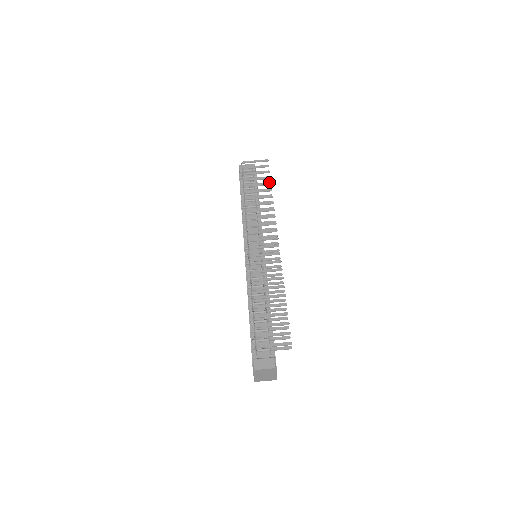
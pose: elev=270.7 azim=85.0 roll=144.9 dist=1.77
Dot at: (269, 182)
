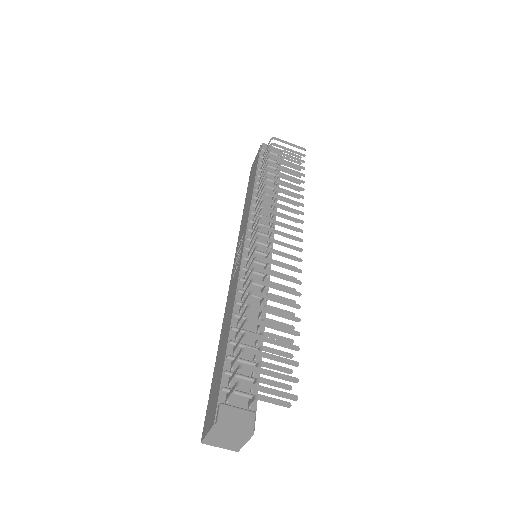
Dot at: occluded
